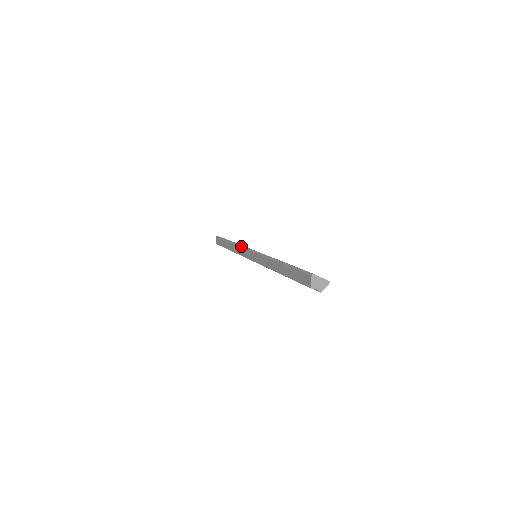
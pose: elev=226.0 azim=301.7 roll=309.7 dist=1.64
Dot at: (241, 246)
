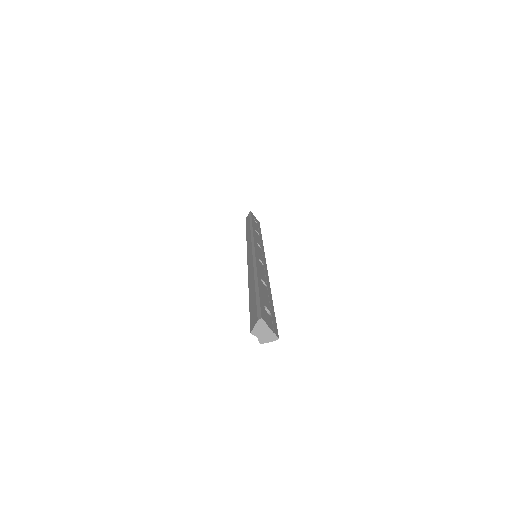
Dot at: (252, 236)
